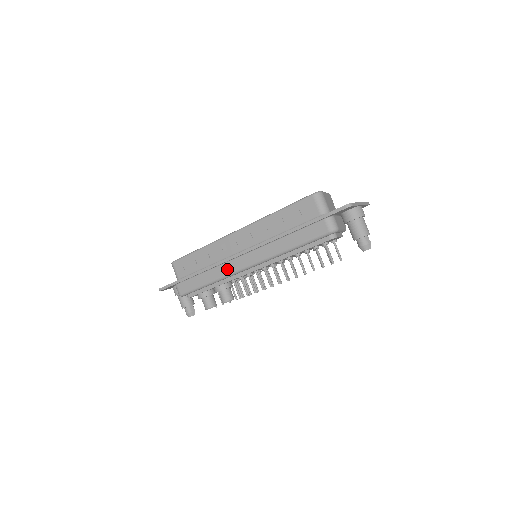
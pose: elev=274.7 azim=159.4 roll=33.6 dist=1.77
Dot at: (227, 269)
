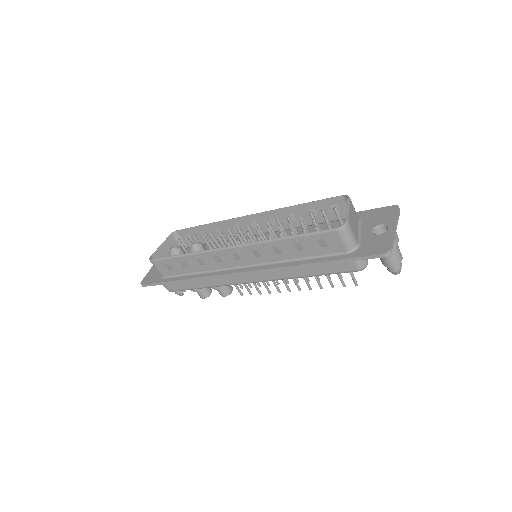
Dot at: (226, 281)
